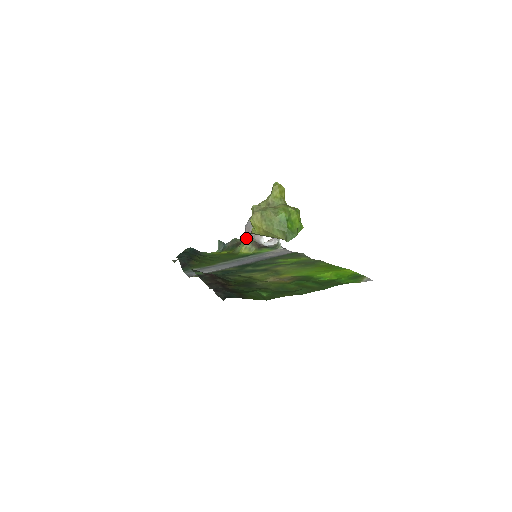
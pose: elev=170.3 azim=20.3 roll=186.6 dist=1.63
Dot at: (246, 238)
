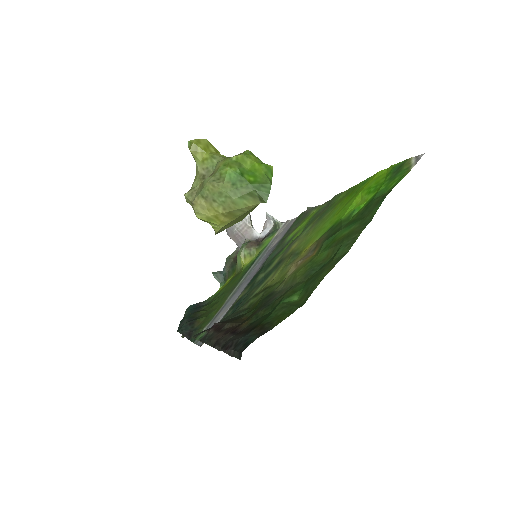
Dot at: (238, 246)
